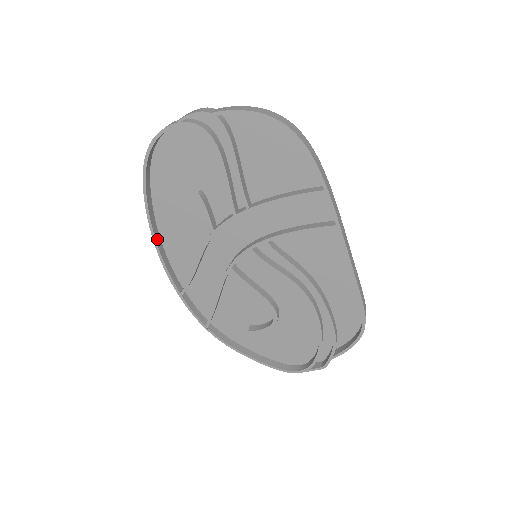
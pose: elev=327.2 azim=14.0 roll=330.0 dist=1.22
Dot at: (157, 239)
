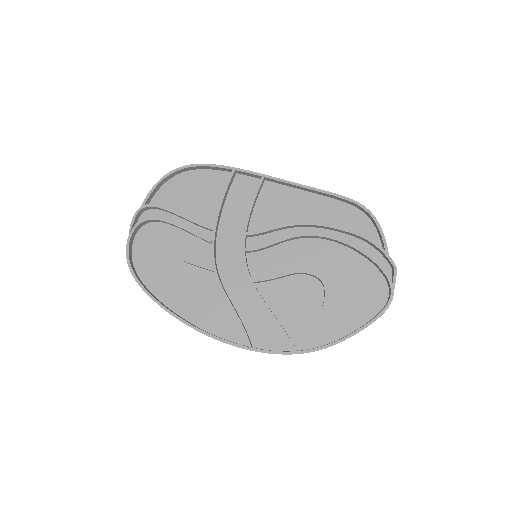
Dot at: (192, 325)
